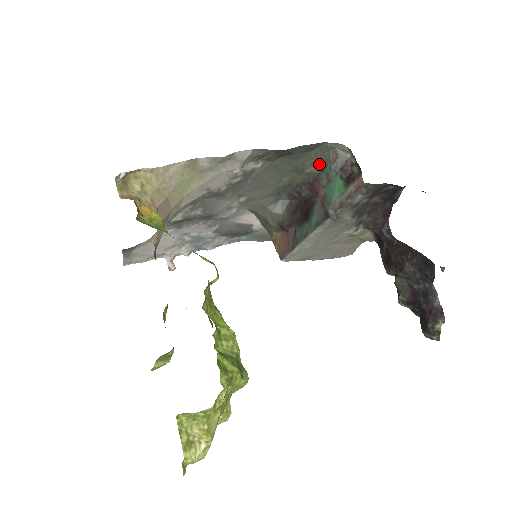
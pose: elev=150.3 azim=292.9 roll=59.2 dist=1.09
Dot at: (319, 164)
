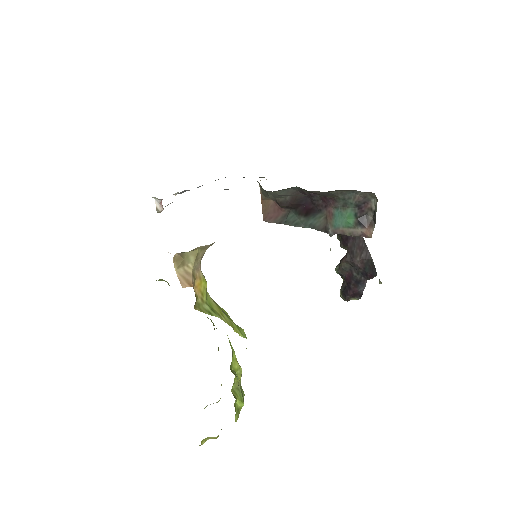
Dot at: (344, 193)
